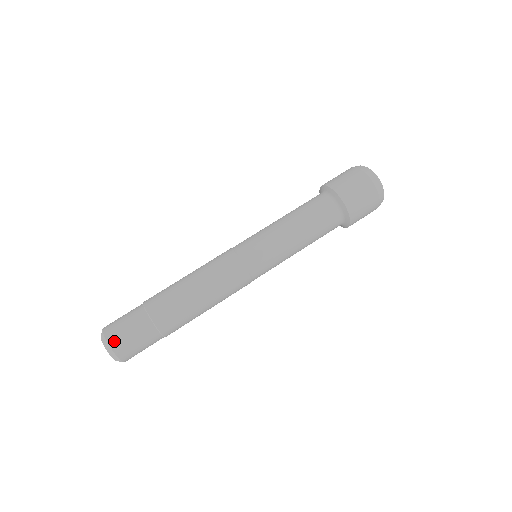
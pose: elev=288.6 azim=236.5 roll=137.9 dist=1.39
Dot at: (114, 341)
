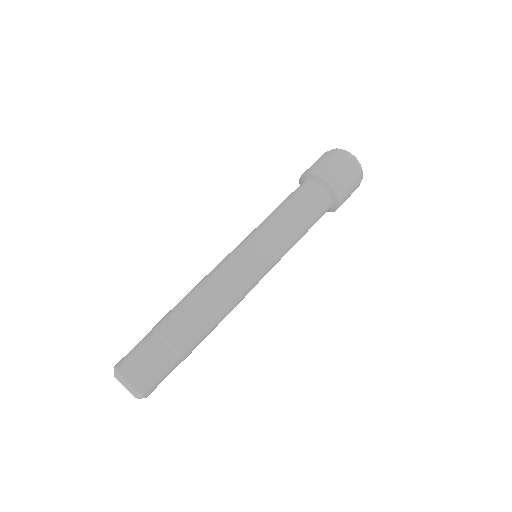
Dot at: (132, 376)
